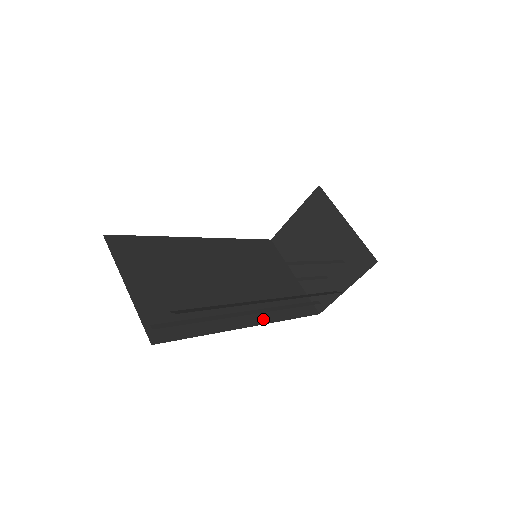
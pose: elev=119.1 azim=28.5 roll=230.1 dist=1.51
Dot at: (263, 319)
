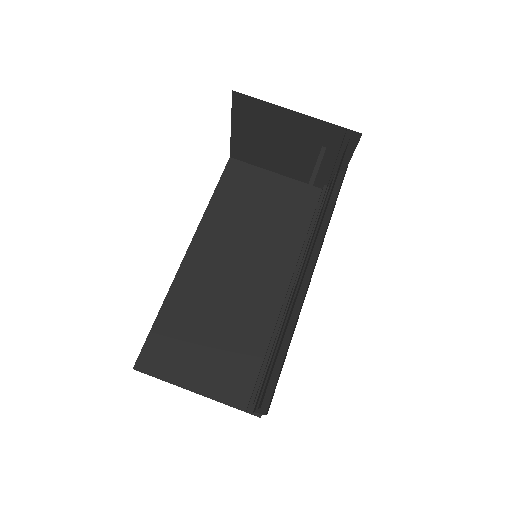
Dot at: occluded
